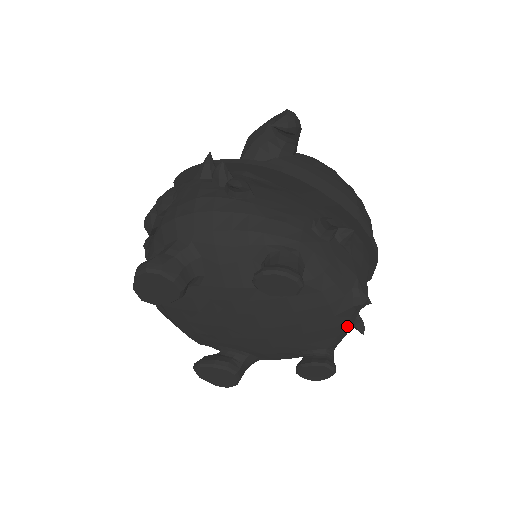
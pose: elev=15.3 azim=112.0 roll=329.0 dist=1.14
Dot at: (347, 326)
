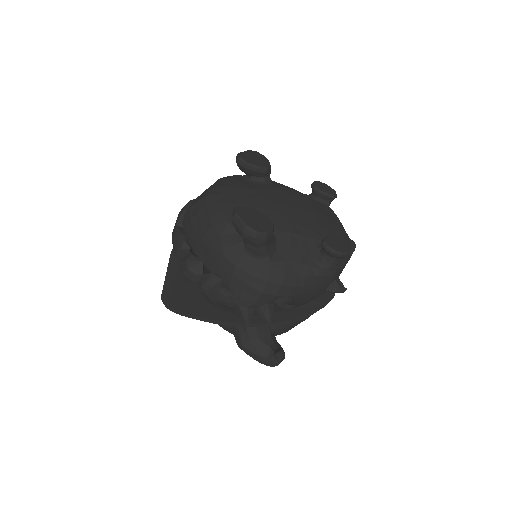
Dot at: occluded
